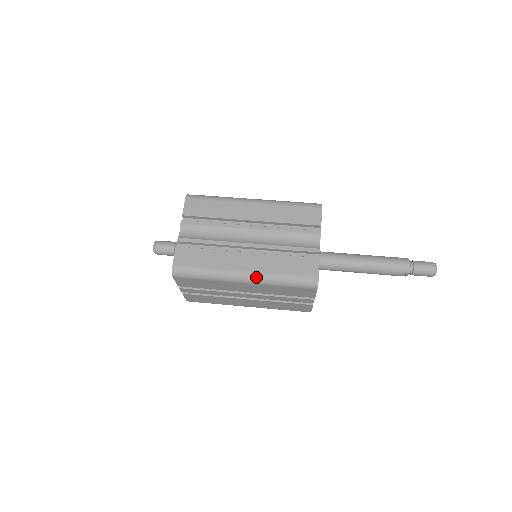
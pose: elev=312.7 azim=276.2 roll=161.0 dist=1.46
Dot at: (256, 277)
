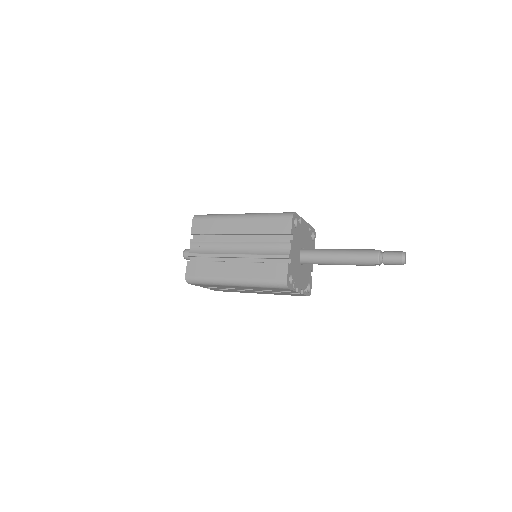
Dot at: (242, 282)
